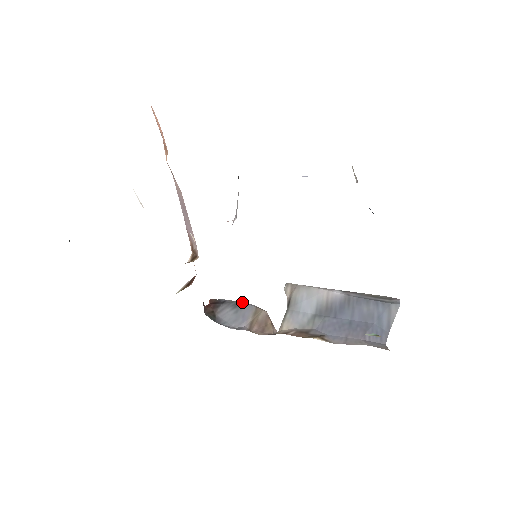
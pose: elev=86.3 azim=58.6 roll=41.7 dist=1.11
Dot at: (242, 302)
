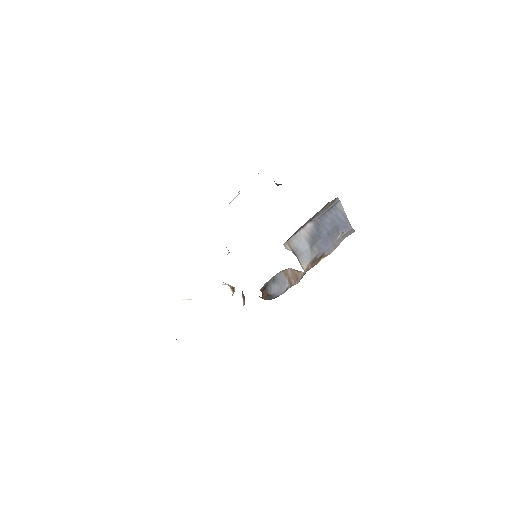
Dot at: (275, 276)
